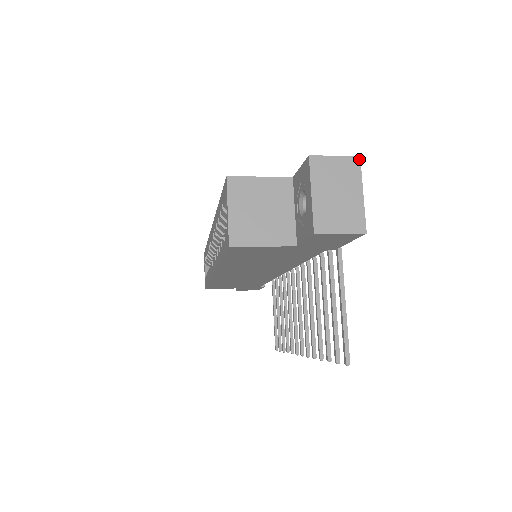
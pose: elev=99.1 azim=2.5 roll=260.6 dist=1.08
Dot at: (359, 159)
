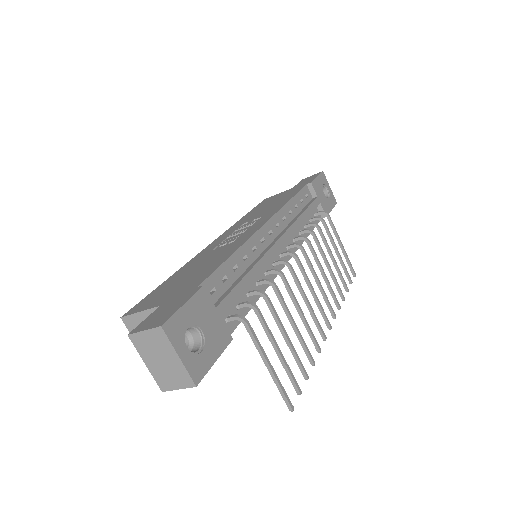
Dot at: (161, 329)
